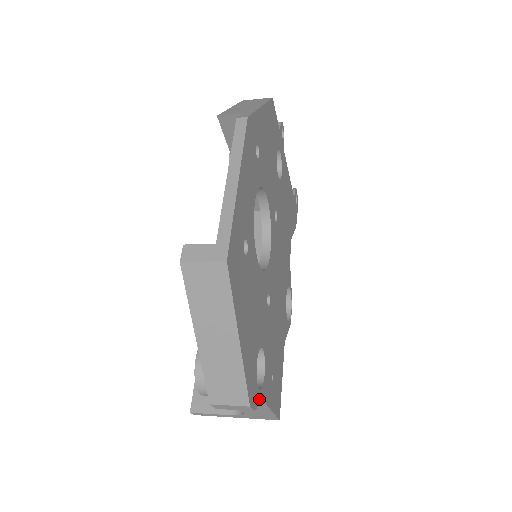
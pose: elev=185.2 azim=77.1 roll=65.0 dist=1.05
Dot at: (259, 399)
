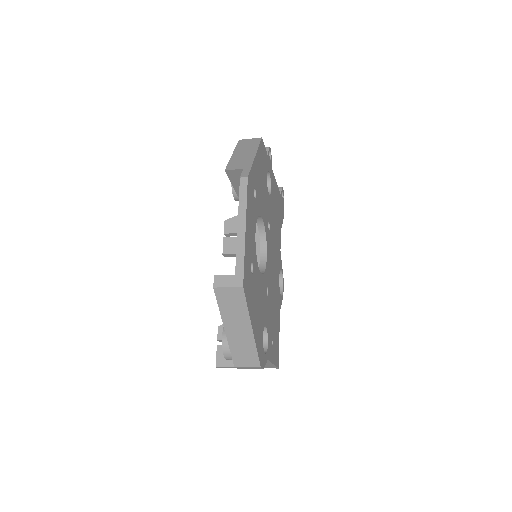
Dot at: (265, 360)
